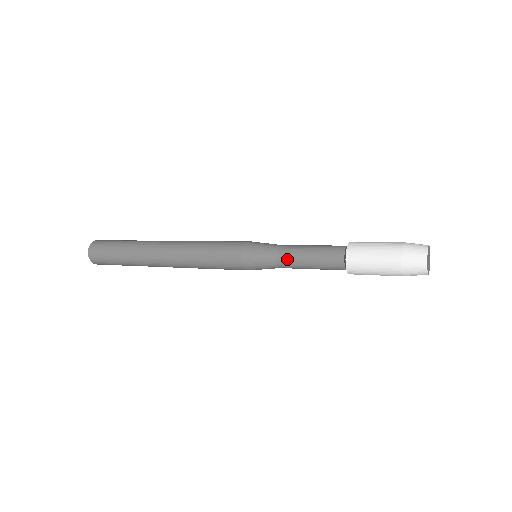
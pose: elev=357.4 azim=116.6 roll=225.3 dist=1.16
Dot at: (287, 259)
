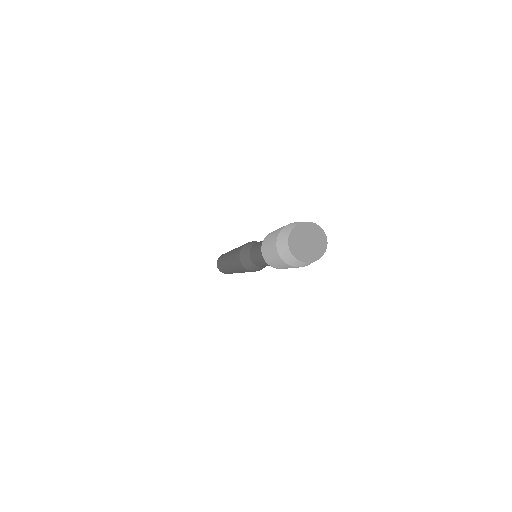
Dot at: (255, 262)
